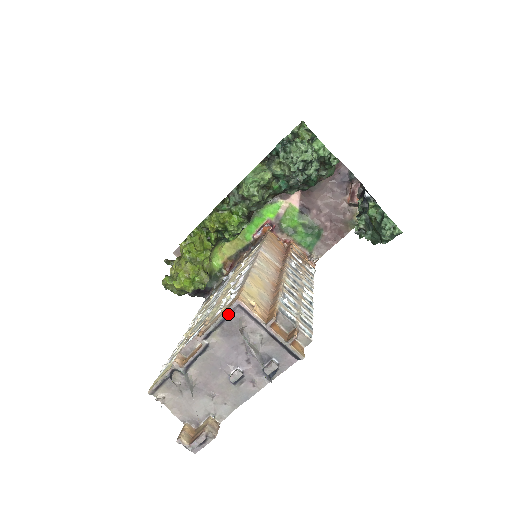
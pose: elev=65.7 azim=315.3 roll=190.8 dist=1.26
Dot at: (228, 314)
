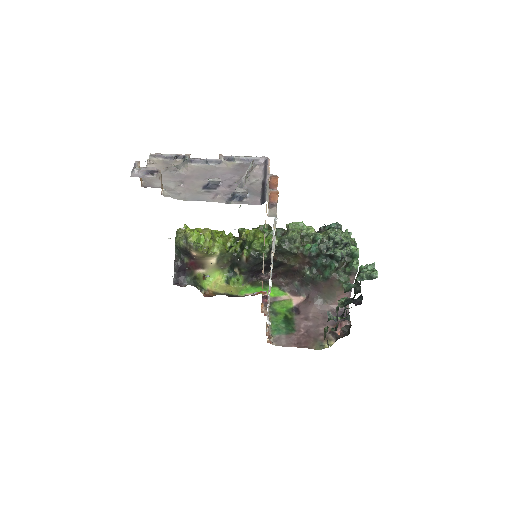
Dot at: (254, 159)
